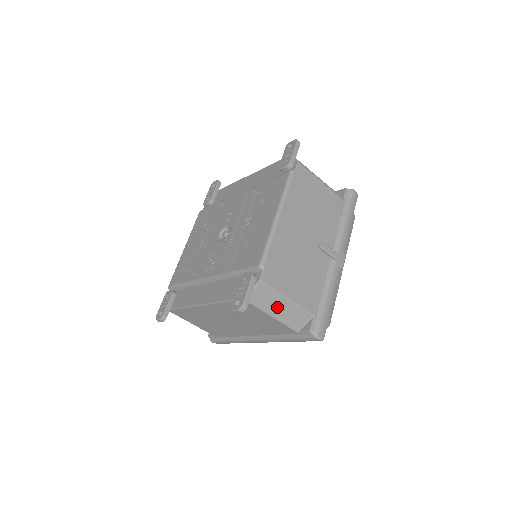
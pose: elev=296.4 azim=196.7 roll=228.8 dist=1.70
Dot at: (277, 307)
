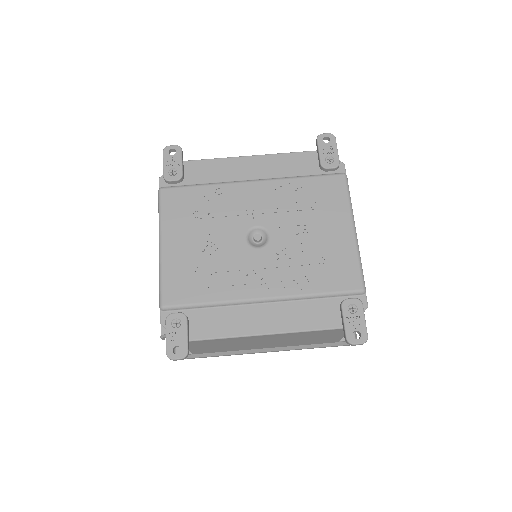
Dot at: occluded
